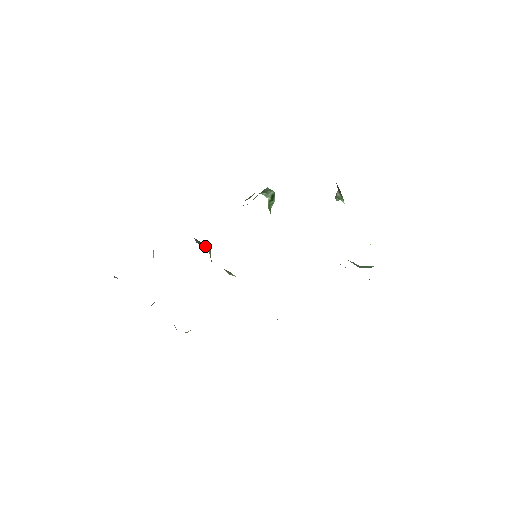
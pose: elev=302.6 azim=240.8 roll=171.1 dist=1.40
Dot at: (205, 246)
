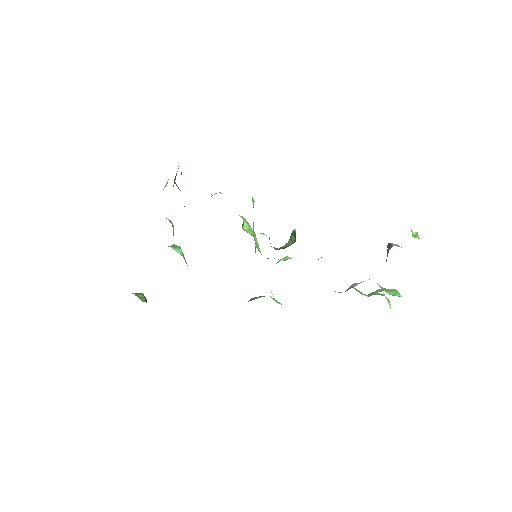
Dot at: occluded
